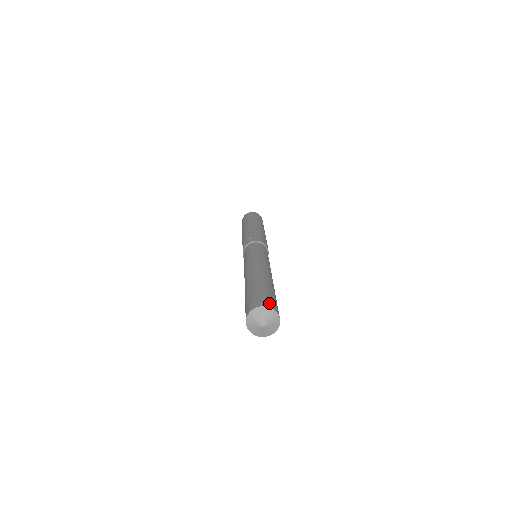
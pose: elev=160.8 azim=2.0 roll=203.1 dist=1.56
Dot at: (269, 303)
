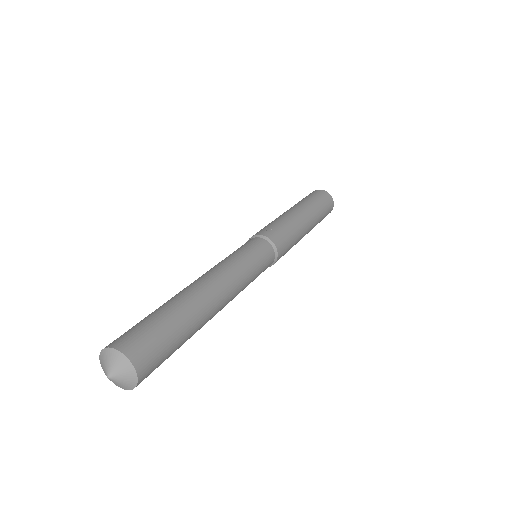
Dot at: (140, 353)
